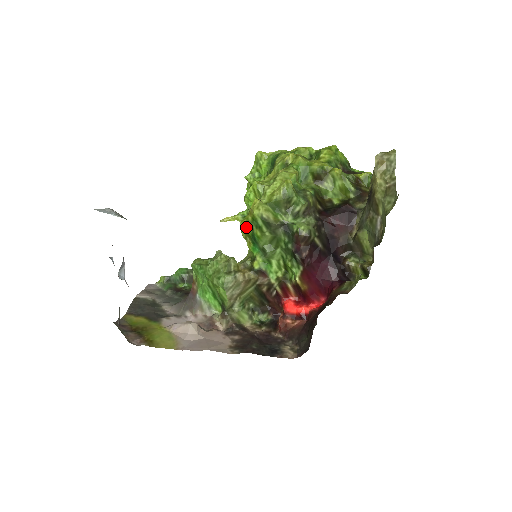
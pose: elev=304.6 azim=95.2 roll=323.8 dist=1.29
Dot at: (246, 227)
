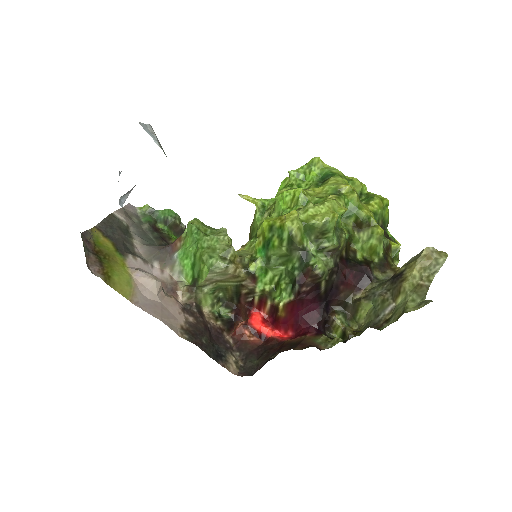
Dot at: (268, 228)
